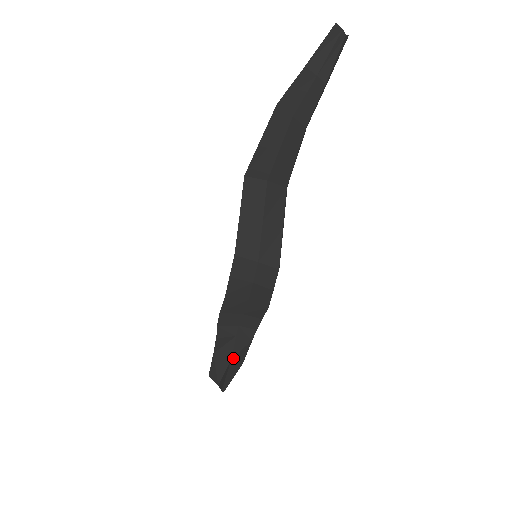
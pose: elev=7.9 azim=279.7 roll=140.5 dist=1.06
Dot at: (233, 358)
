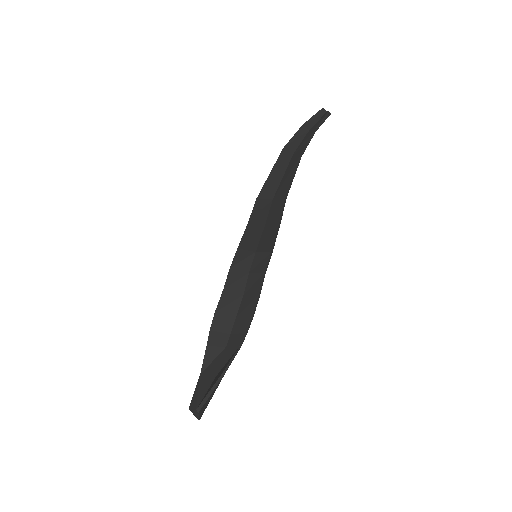
Dot at: (218, 373)
